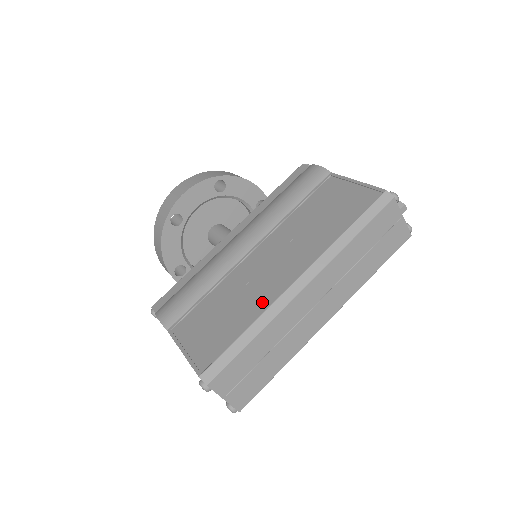
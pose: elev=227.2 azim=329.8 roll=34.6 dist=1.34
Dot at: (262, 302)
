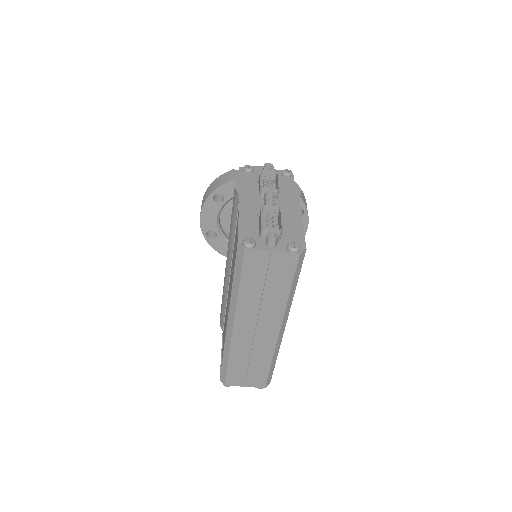
Dot at: occluded
